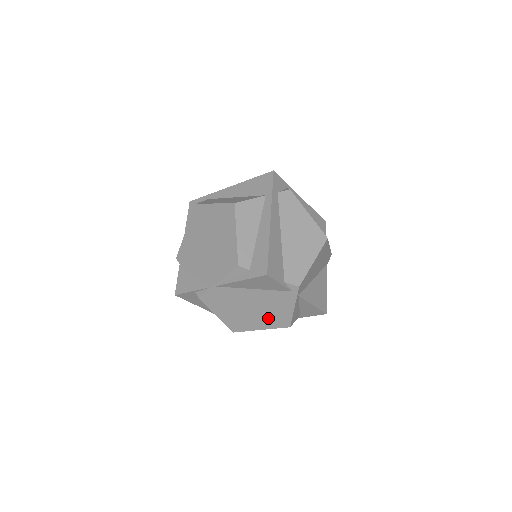
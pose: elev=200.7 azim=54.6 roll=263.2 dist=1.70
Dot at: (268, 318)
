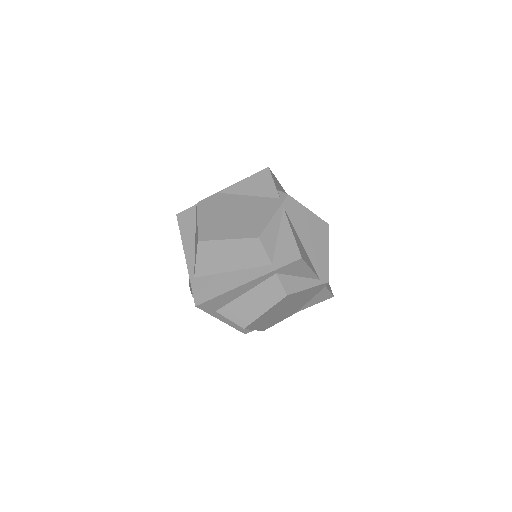
Dot at: (243, 226)
